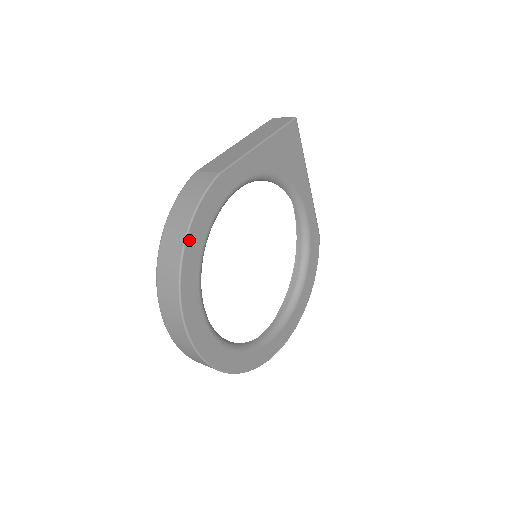
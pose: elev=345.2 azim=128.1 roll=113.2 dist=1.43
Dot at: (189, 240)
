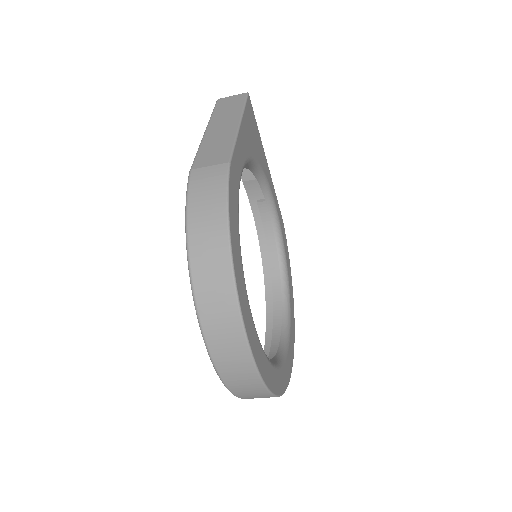
Dot at: (233, 250)
